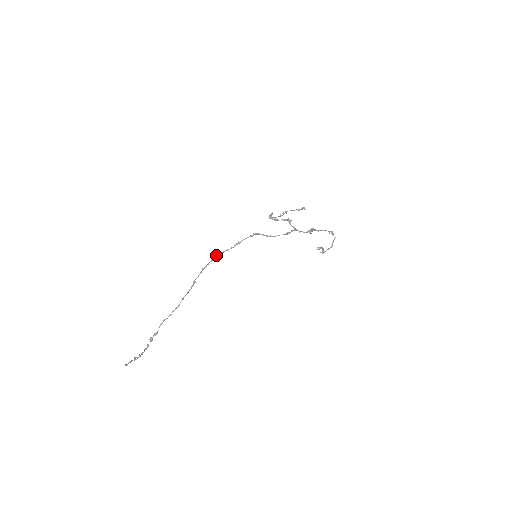
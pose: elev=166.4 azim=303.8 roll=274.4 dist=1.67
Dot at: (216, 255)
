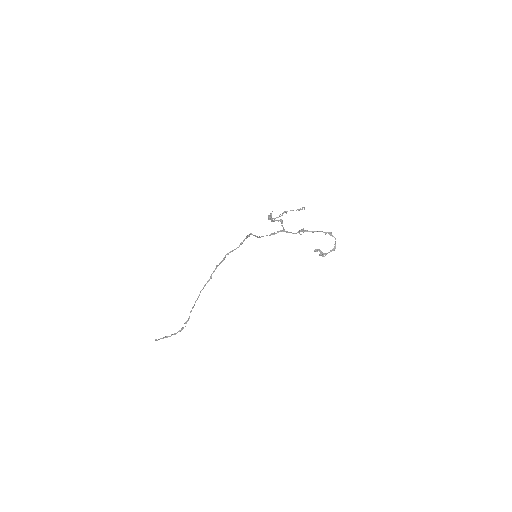
Dot at: (226, 254)
